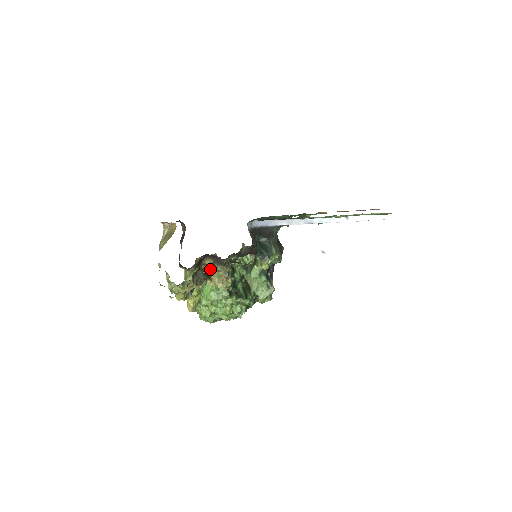
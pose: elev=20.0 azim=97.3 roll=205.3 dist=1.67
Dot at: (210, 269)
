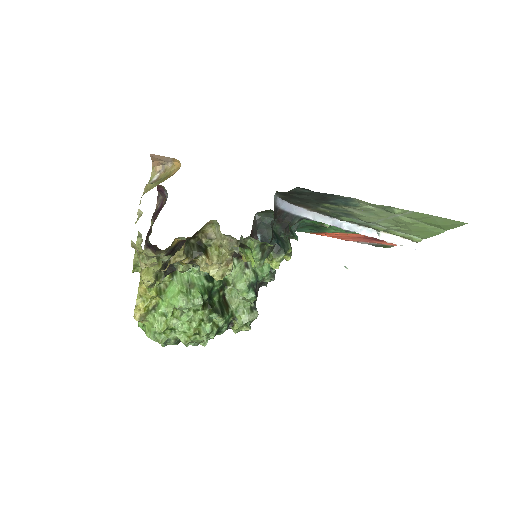
Dot at: (208, 242)
